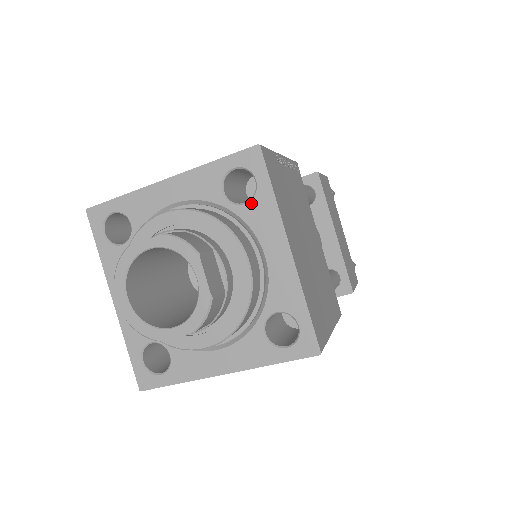
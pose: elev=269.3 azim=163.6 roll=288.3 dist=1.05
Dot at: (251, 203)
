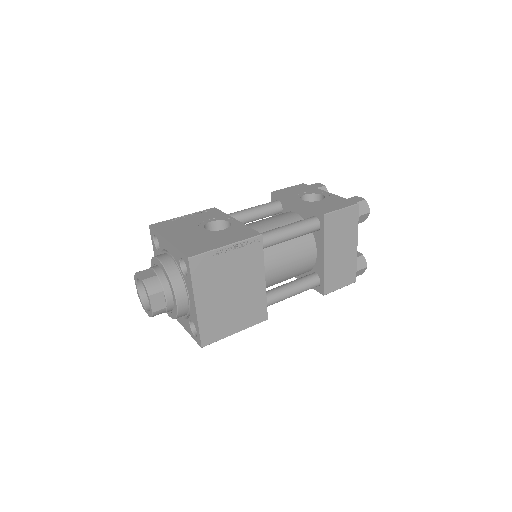
Dot at: (186, 277)
